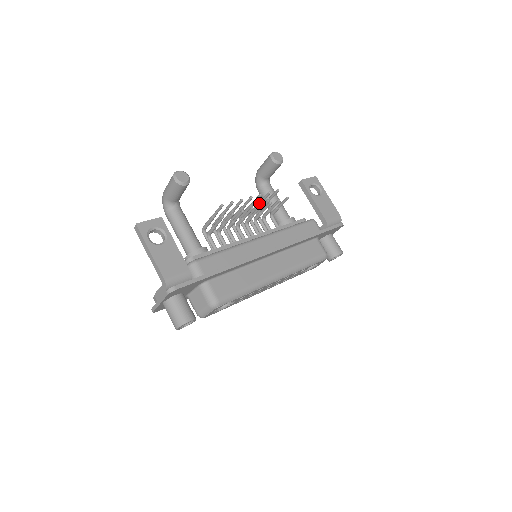
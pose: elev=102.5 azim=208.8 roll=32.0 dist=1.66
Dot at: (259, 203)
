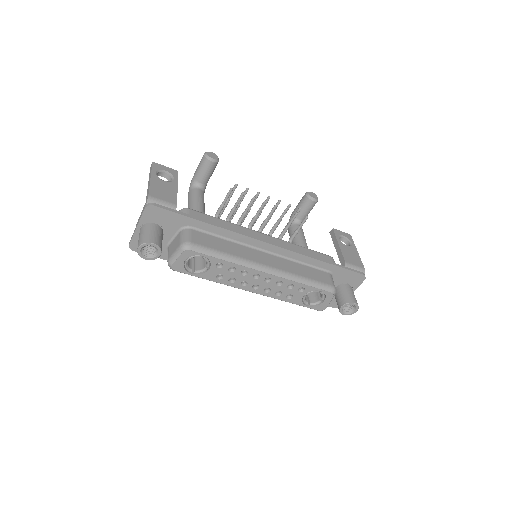
Dot at: occluded
